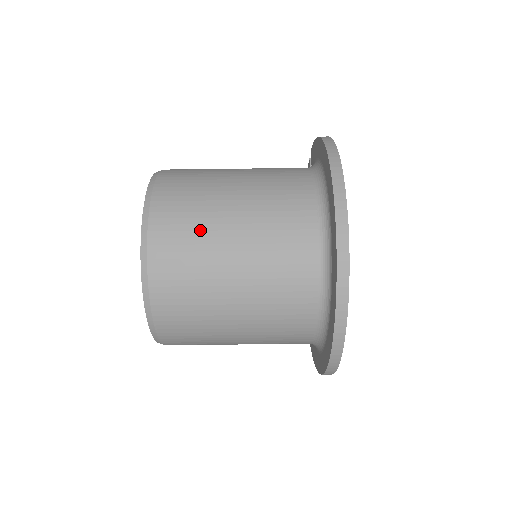
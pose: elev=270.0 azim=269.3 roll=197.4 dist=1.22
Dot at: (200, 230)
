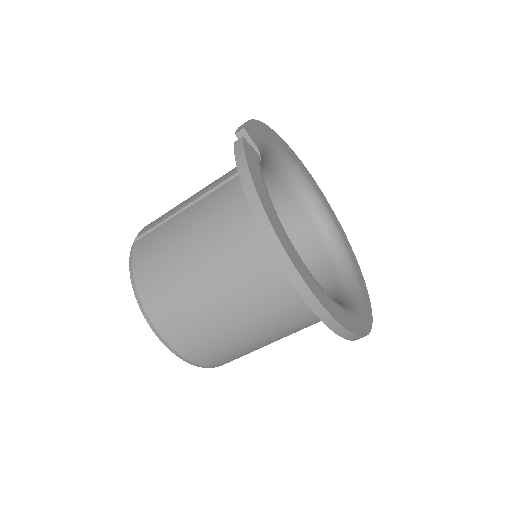
Dot at: (217, 340)
